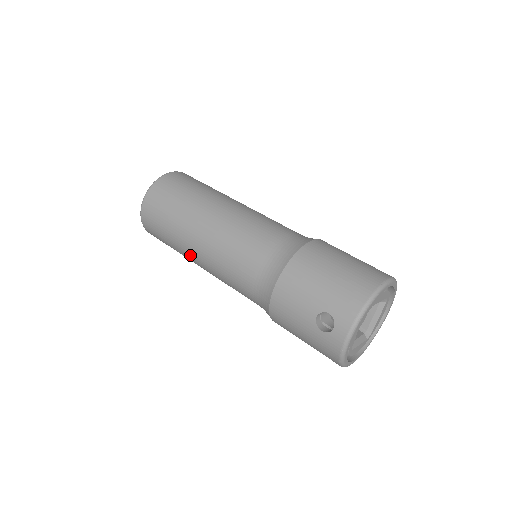
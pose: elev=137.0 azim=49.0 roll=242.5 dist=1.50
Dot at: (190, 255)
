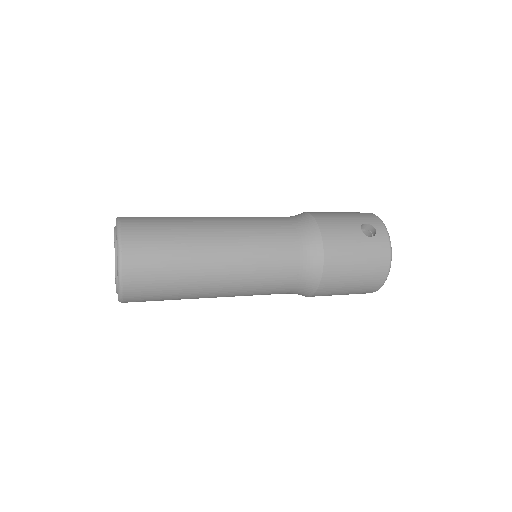
Dot at: (211, 259)
